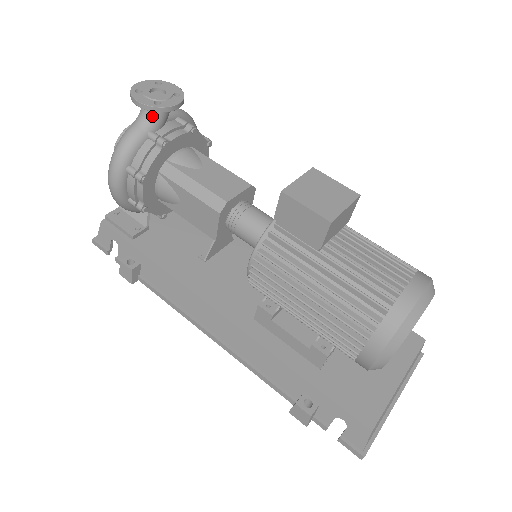
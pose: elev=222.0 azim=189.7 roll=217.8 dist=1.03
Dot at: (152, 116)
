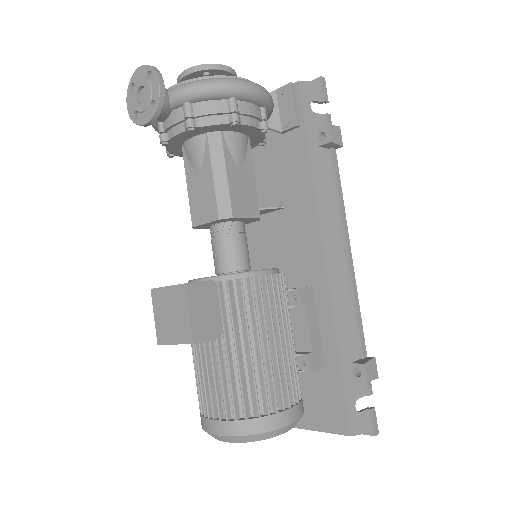
Dot at: occluded
